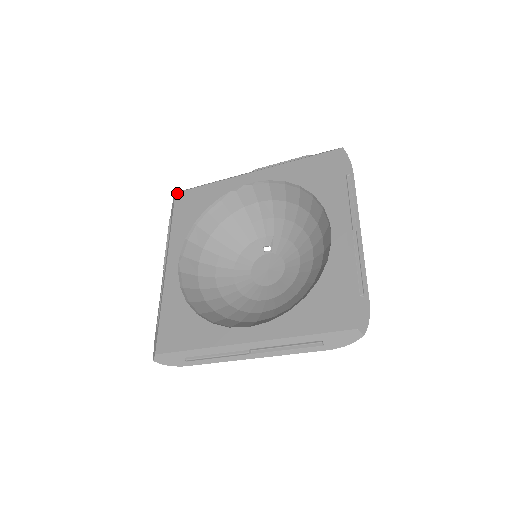
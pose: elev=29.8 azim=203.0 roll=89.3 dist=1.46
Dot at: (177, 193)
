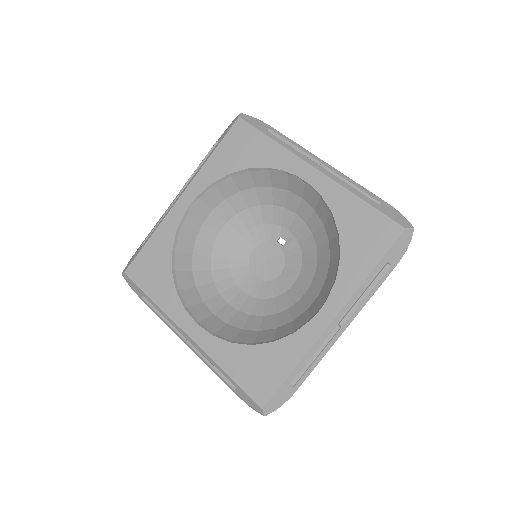
Dot at: (240, 119)
